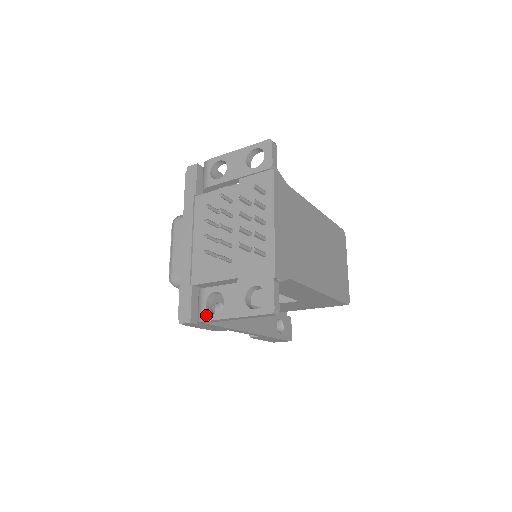
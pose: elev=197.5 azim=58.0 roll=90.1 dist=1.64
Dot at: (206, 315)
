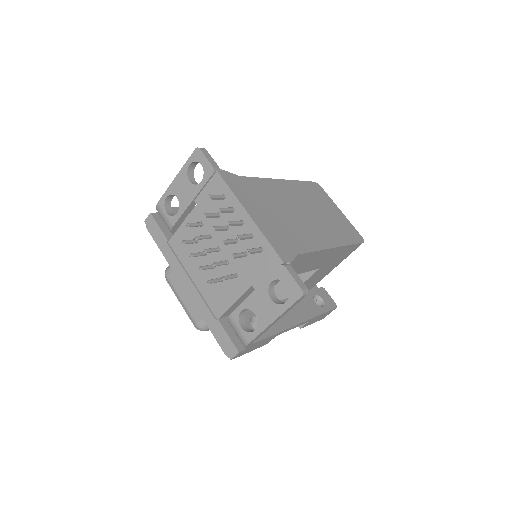
Dot at: (248, 336)
